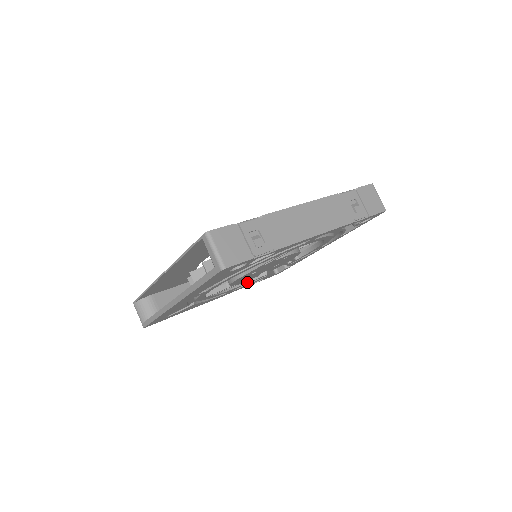
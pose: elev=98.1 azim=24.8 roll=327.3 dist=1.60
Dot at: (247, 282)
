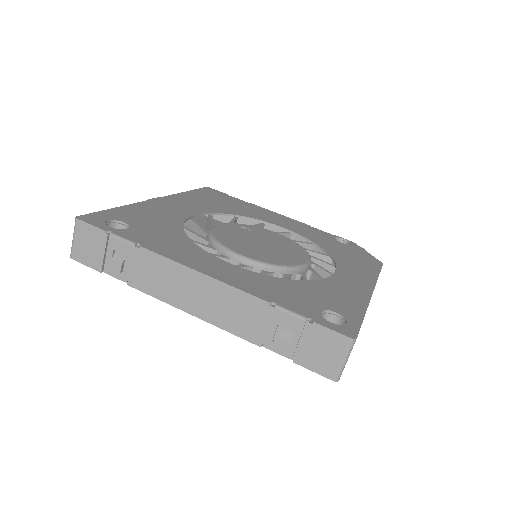
Dot at: occluded
